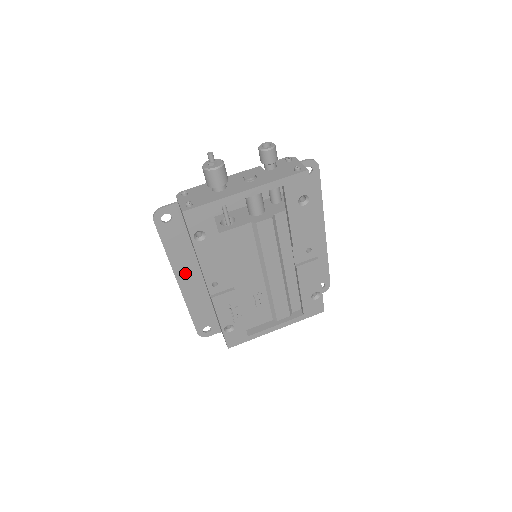
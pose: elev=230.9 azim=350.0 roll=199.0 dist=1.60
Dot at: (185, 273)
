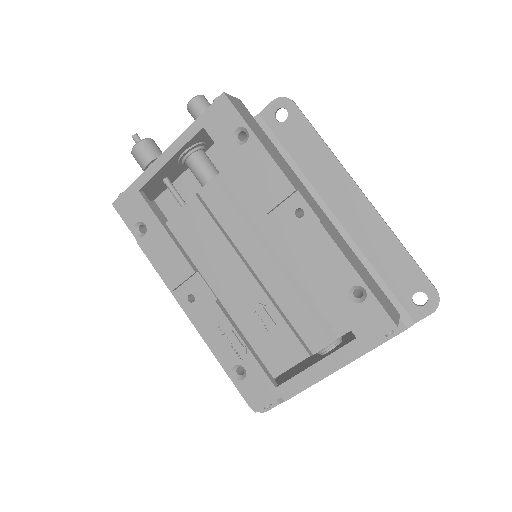
Dot at: occluded
